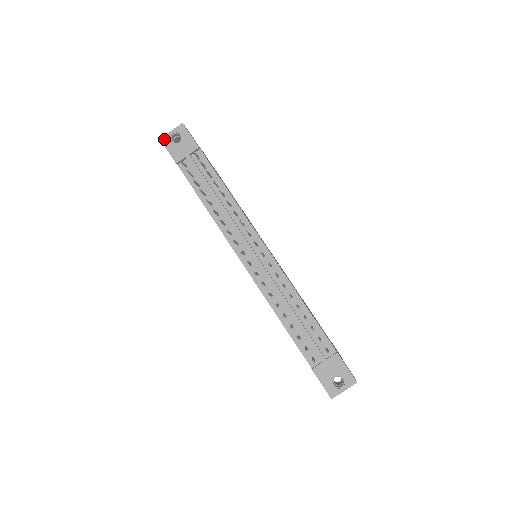
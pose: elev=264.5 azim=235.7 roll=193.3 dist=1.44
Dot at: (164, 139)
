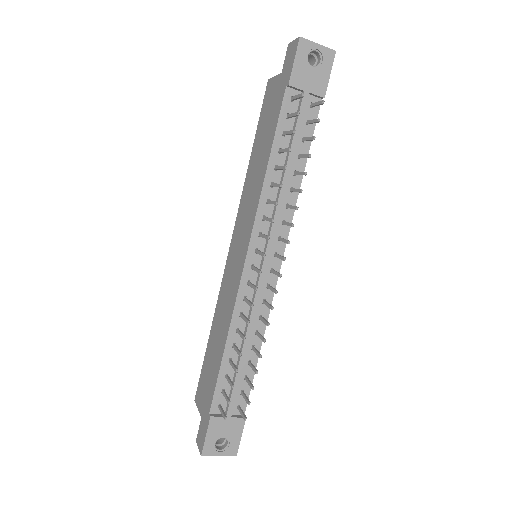
Dot at: (304, 43)
